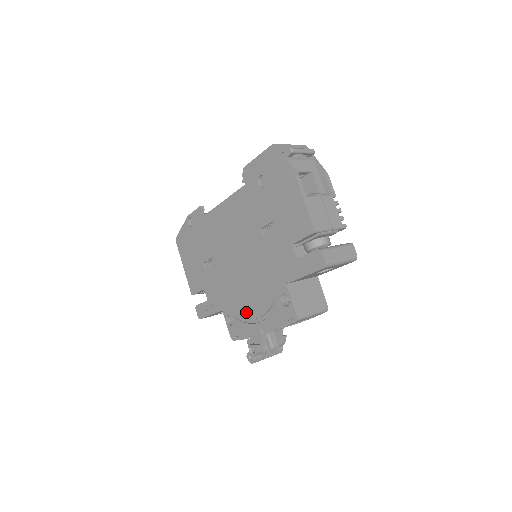
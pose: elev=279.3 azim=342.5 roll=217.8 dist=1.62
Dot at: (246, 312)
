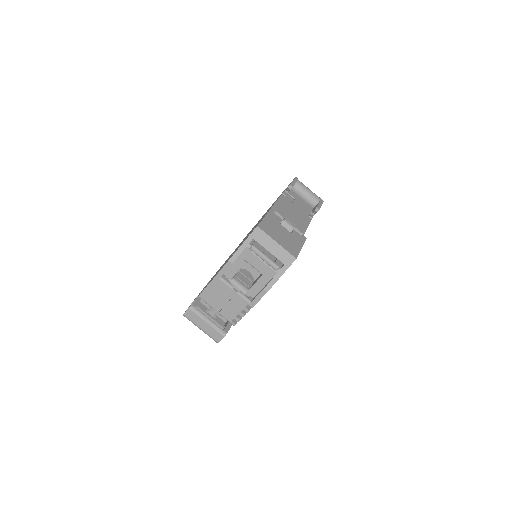
Dot at: occluded
